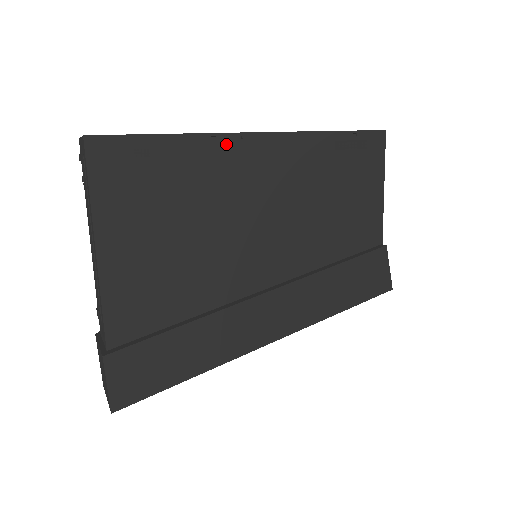
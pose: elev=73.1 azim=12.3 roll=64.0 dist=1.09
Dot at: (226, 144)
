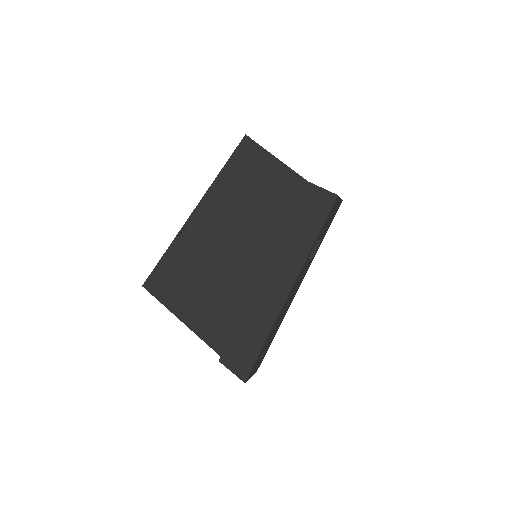
Dot at: (185, 232)
